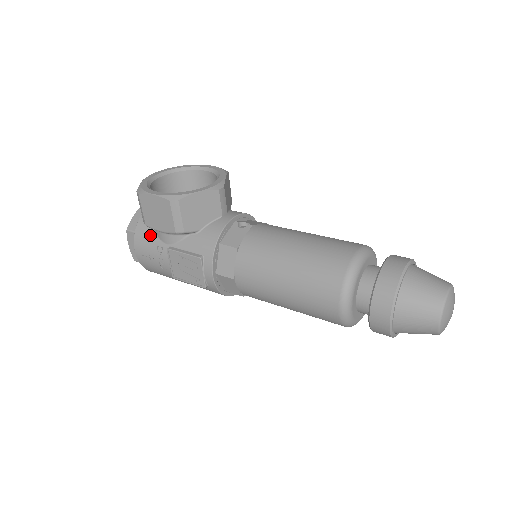
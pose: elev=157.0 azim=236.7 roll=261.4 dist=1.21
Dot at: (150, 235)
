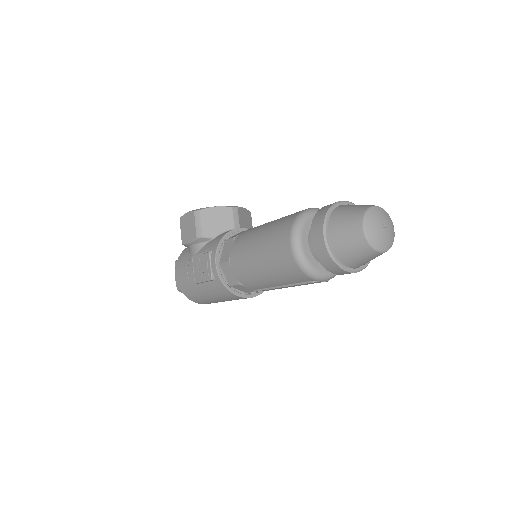
Dot at: (186, 255)
